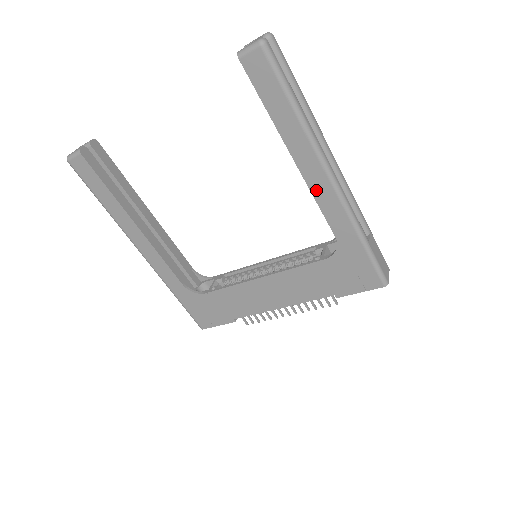
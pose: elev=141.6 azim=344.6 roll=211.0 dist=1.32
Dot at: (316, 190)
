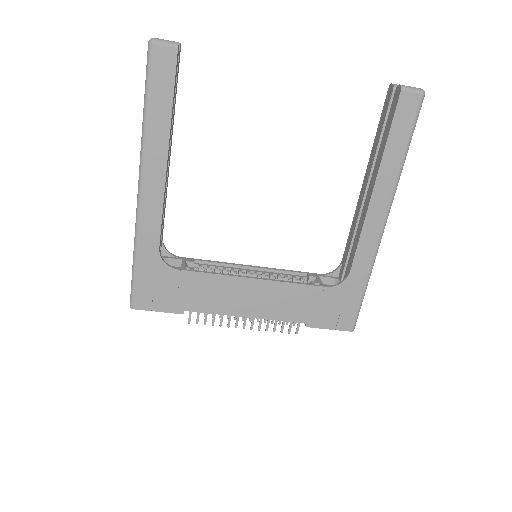
Dot at: (368, 225)
